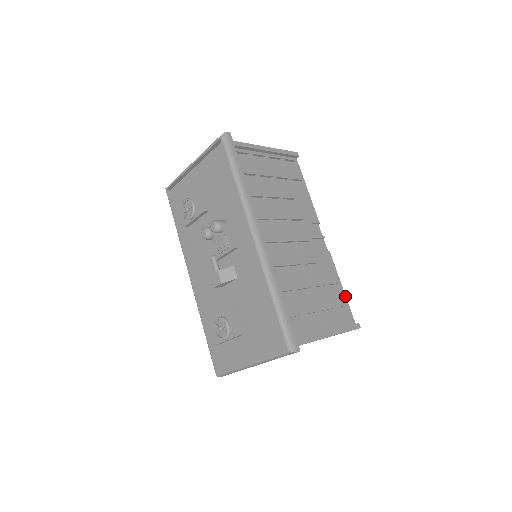
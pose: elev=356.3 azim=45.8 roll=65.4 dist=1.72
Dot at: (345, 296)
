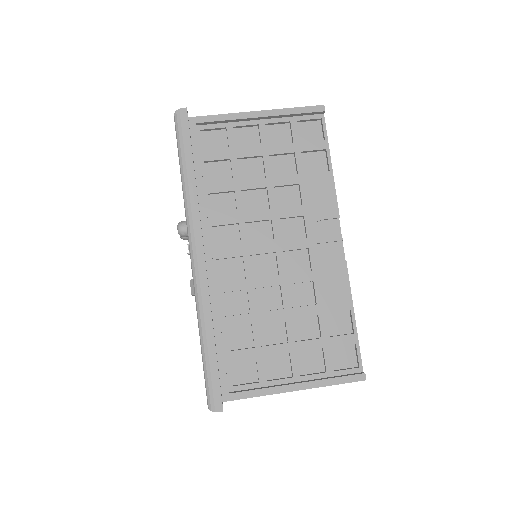
Dot at: (355, 330)
